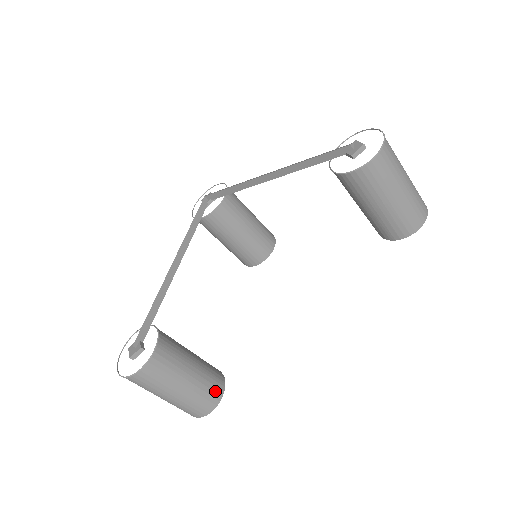
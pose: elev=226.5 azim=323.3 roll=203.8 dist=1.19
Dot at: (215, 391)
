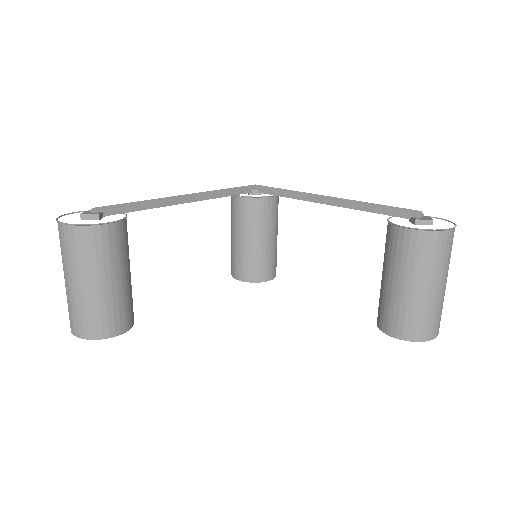
Dot at: (115, 323)
